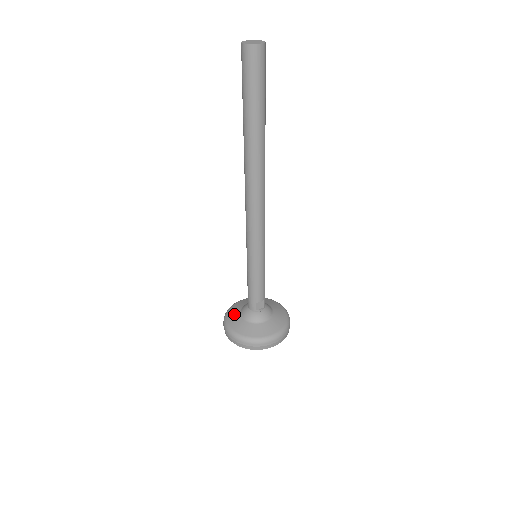
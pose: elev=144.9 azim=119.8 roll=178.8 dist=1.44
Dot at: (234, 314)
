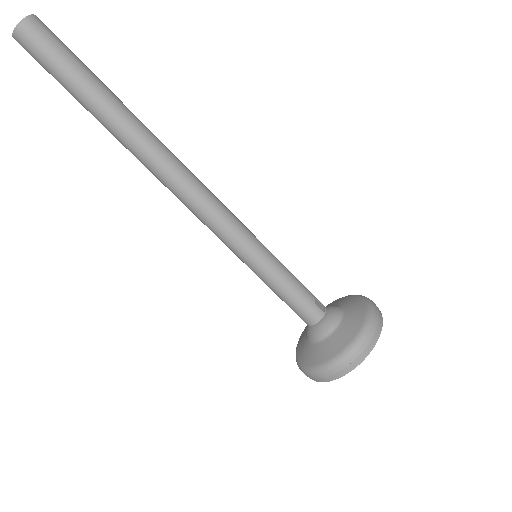
Dot at: (314, 353)
